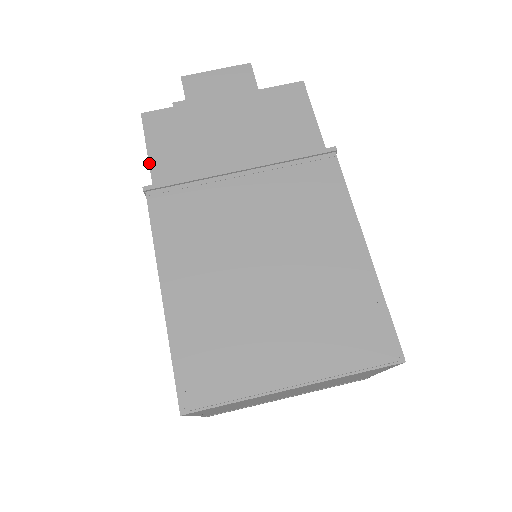
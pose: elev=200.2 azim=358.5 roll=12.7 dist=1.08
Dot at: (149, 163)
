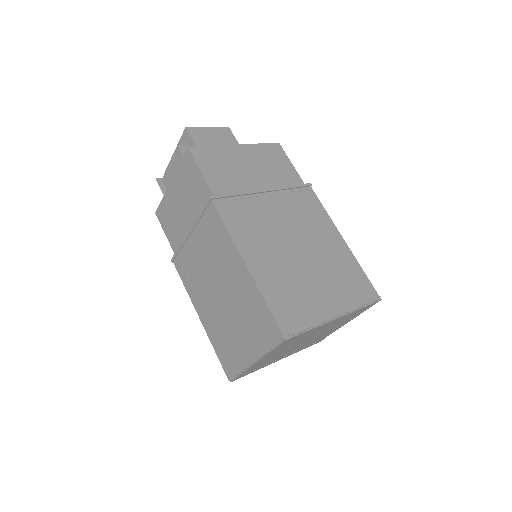
Dot at: (206, 181)
